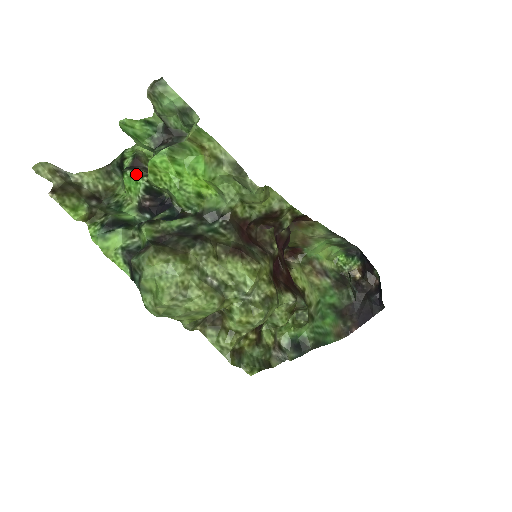
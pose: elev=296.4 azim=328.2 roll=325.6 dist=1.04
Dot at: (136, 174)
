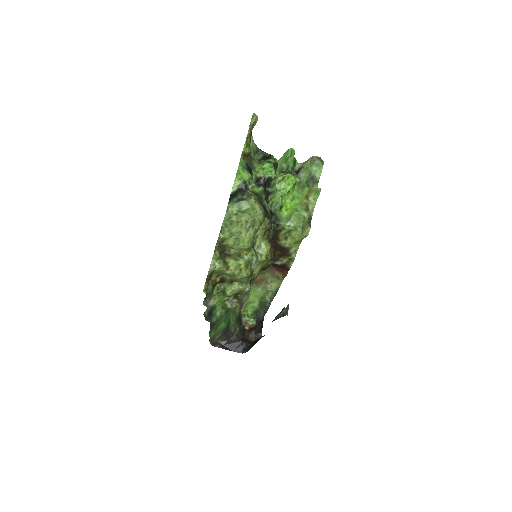
Dot at: occluded
